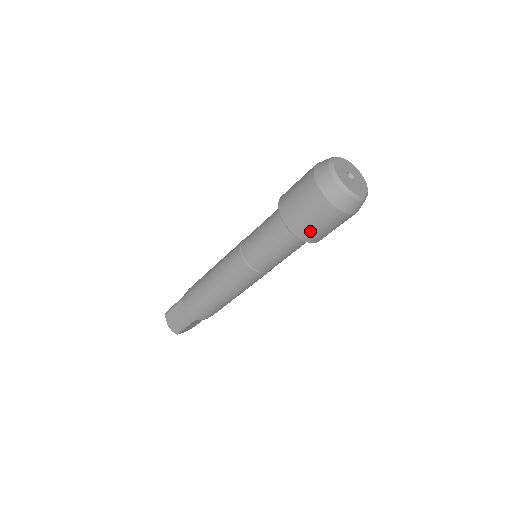
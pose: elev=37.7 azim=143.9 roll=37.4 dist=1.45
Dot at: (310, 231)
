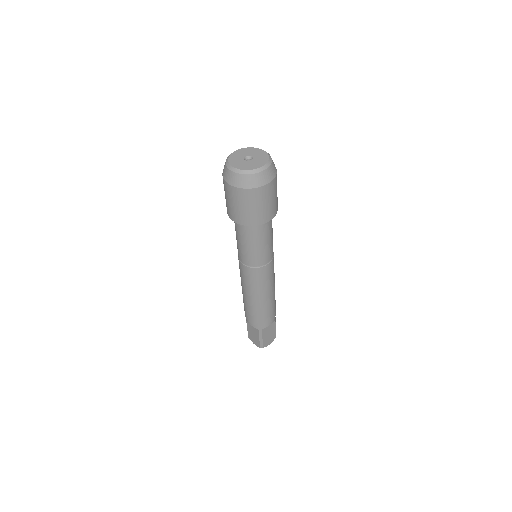
Dot at: (250, 216)
